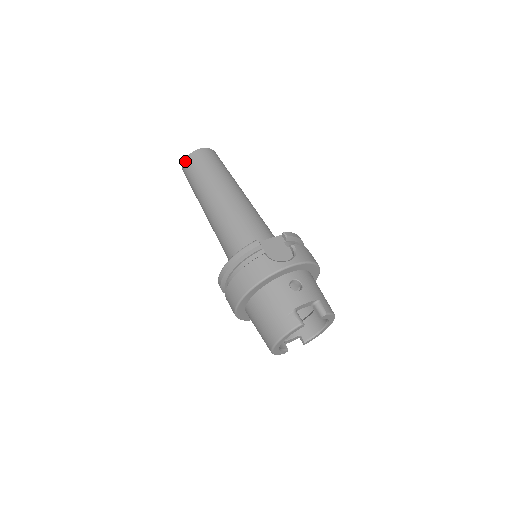
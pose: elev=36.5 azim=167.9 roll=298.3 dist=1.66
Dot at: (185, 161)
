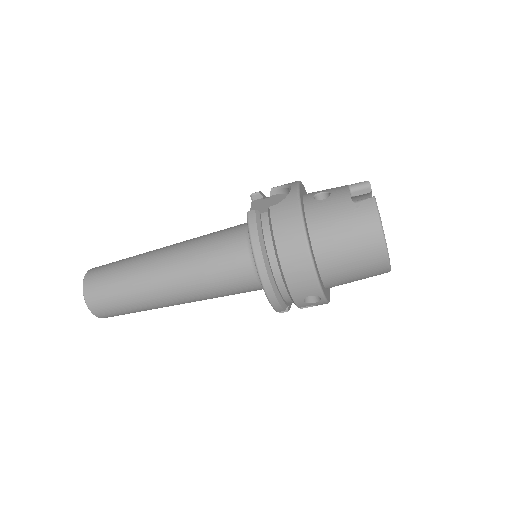
Dot at: (87, 299)
